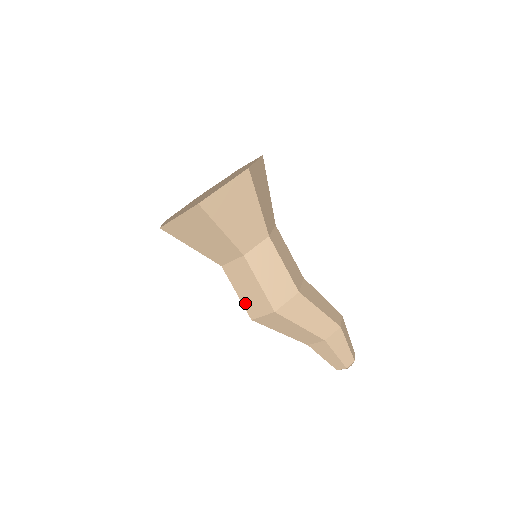
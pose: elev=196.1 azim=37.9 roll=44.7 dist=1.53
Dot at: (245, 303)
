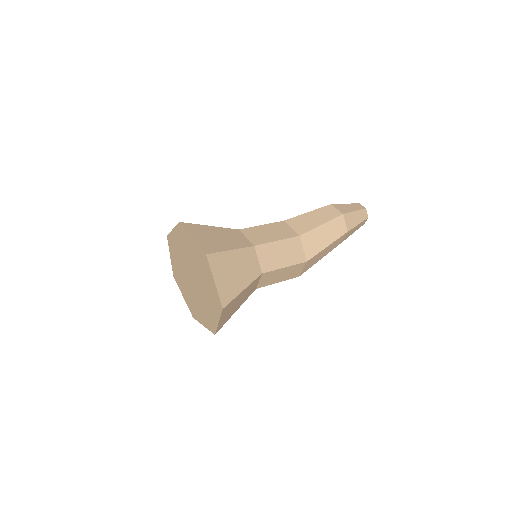
Dot at: occluded
